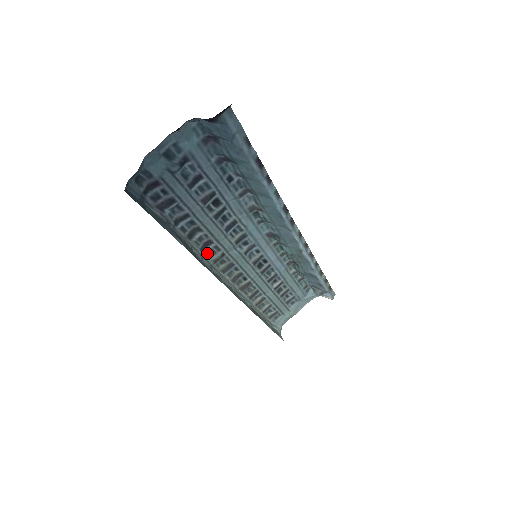
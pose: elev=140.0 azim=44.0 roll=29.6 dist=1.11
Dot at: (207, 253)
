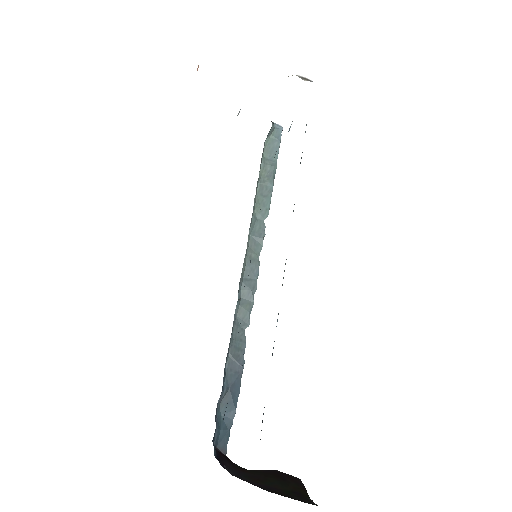
Dot at: (235, 313)
